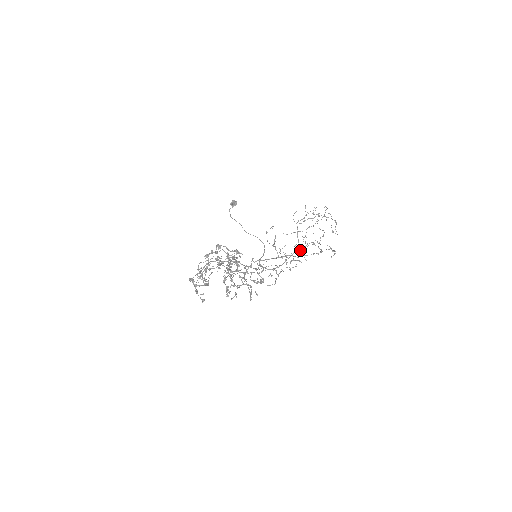
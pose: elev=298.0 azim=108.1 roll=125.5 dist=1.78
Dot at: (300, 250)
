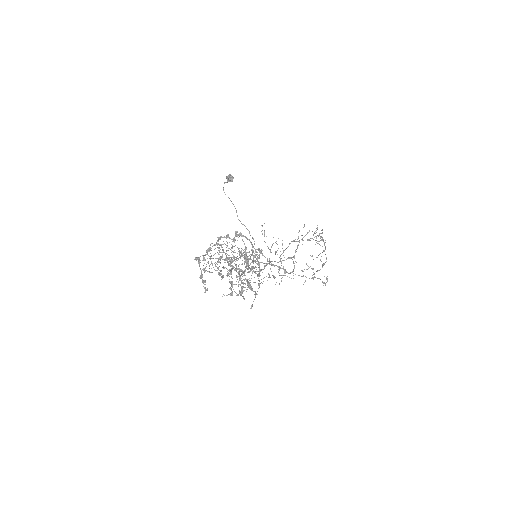
Dot at: (302, 270)
